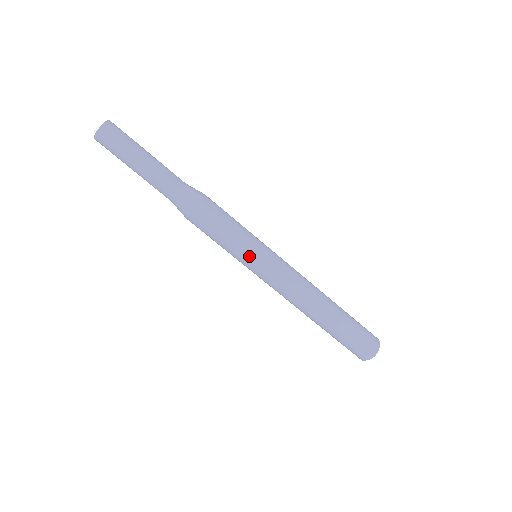
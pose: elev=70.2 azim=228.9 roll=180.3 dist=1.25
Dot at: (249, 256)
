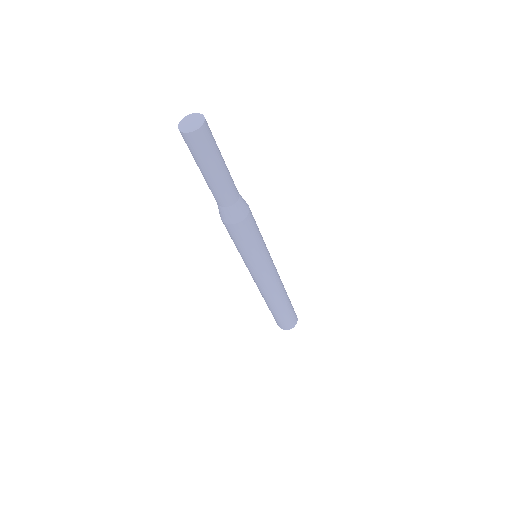
Dot at: (243, 260)
